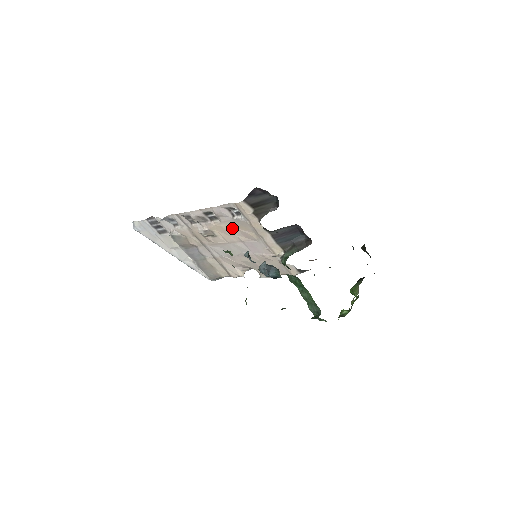
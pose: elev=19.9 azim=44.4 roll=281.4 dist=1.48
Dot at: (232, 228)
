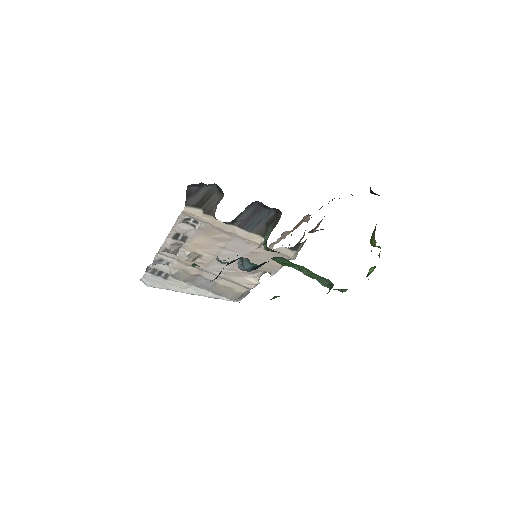
Dot at: (204, 239)
